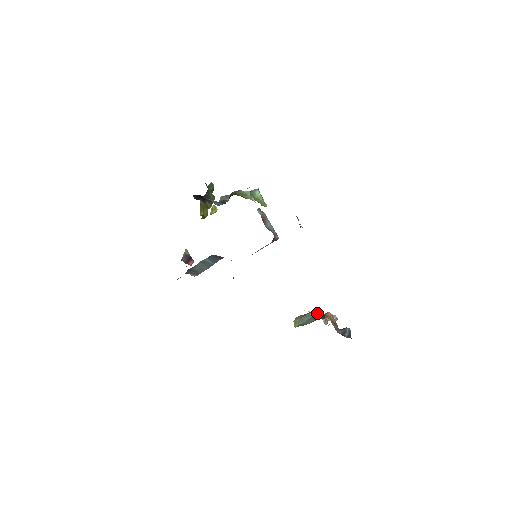
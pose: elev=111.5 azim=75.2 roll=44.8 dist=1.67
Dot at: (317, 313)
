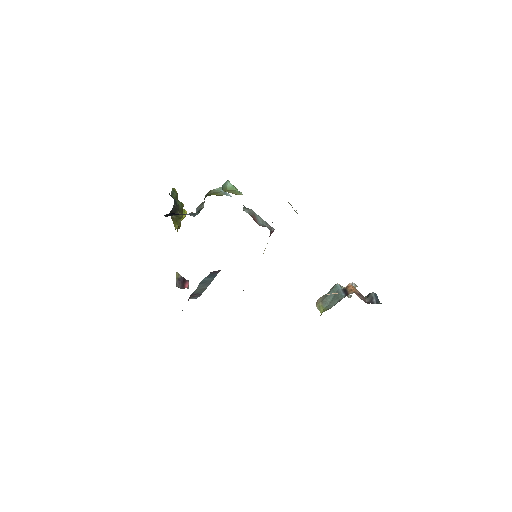
Dot at: (338, 290)
